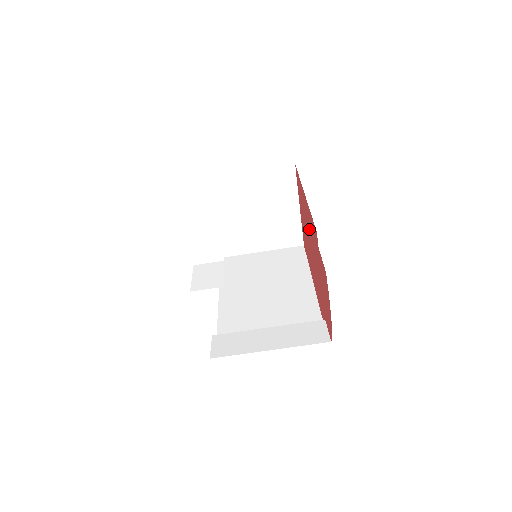
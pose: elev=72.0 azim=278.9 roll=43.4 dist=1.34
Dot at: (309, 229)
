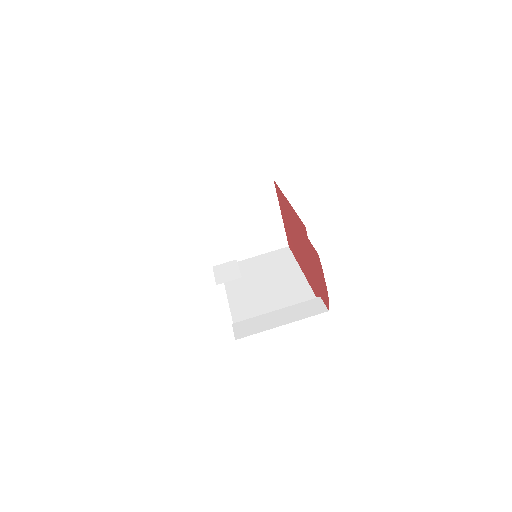
Dot at: (295, 228)
